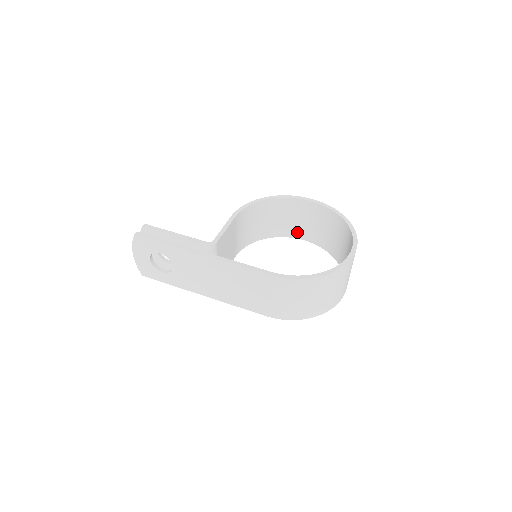
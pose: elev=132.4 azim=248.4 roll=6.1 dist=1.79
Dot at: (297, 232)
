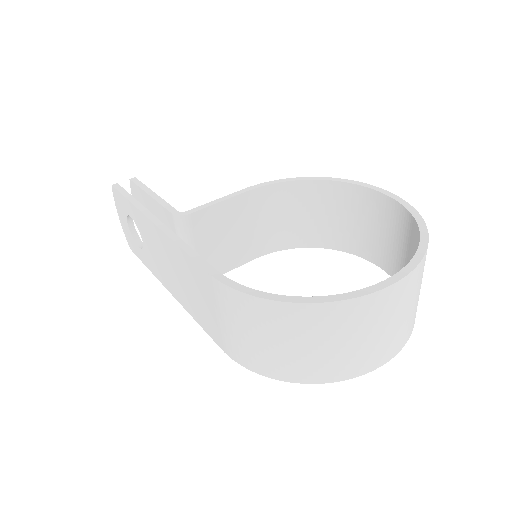
Dot at: (365, 248)
